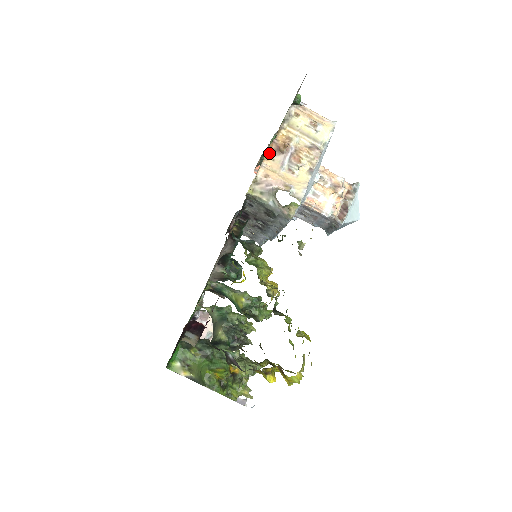
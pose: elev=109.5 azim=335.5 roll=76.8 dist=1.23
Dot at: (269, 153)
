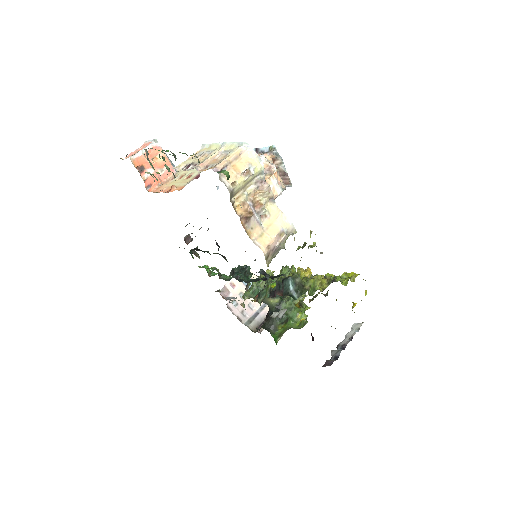
Dot at: (246, 229)
